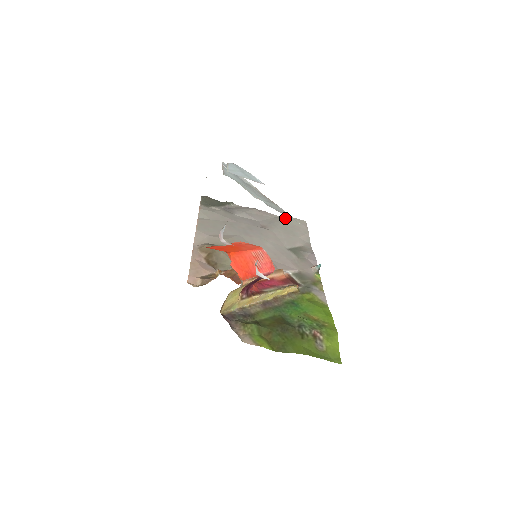
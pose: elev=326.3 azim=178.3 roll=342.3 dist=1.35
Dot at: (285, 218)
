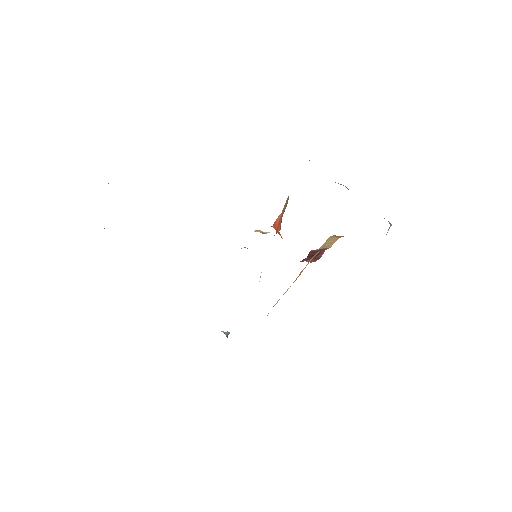
Dot at: occluded
